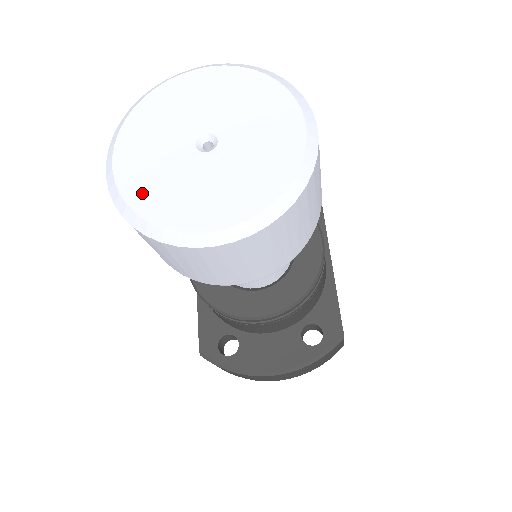
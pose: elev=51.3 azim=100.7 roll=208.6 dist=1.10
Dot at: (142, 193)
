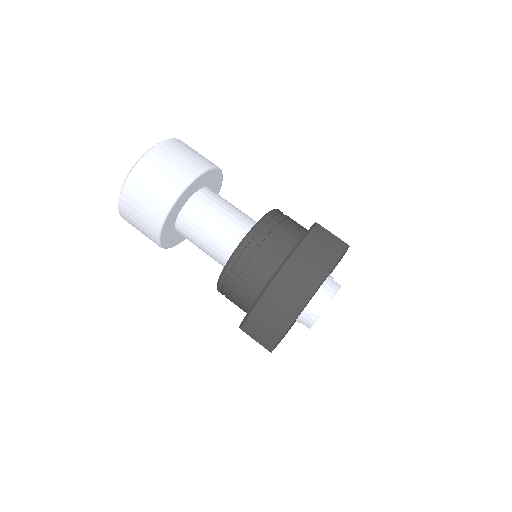
Dot at: occluded
